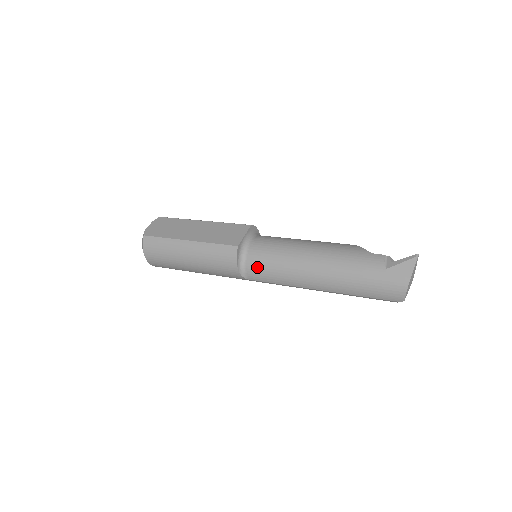
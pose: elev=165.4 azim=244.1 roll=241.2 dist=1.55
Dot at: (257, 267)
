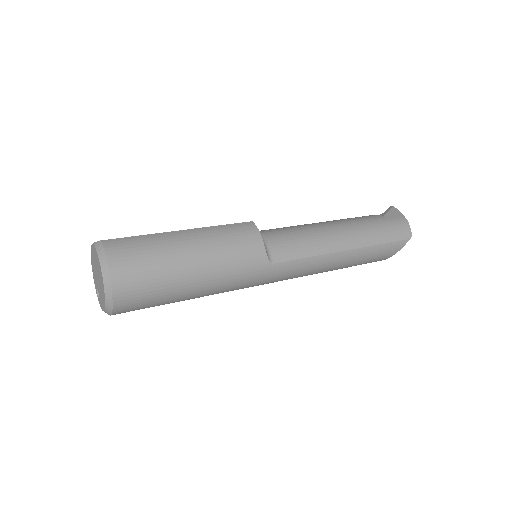
Dot at: (280, 241)
